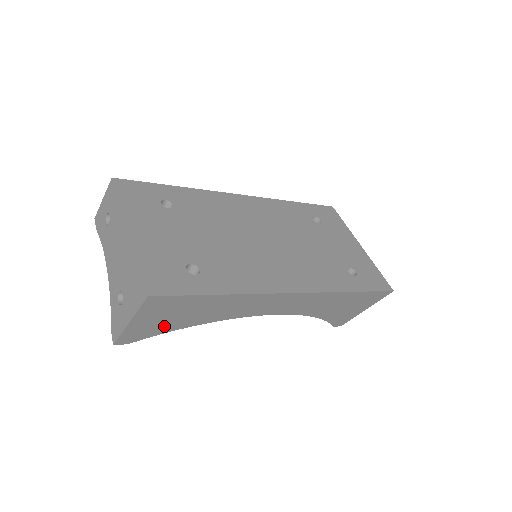
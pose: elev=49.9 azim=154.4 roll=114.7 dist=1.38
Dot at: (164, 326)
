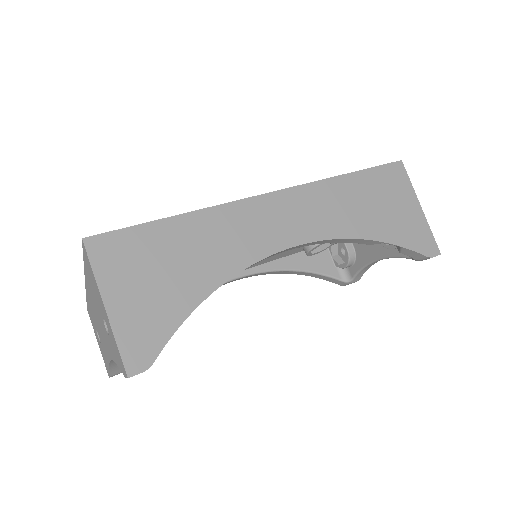
Dot at: (163, 307)
